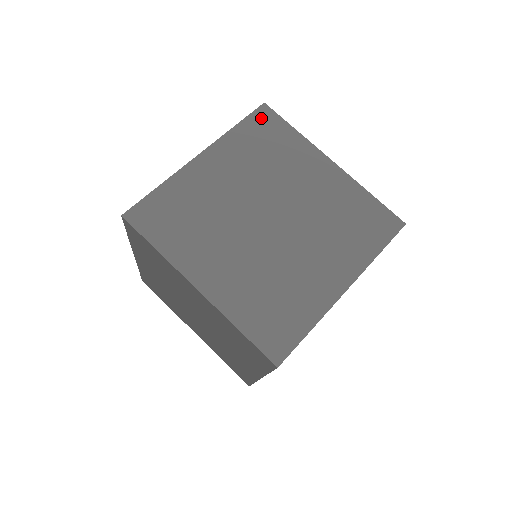
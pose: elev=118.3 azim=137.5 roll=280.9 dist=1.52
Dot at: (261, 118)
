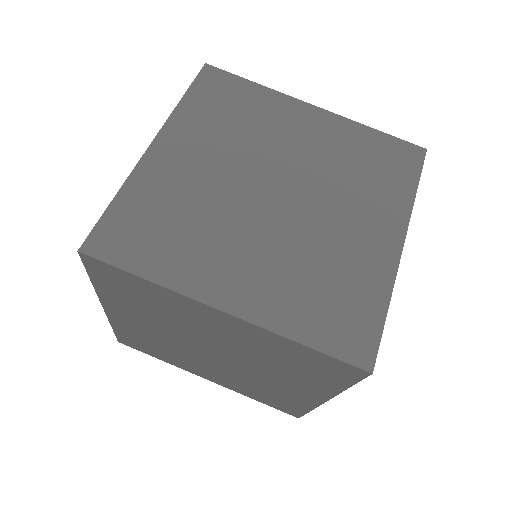
Dot at: (210, 81)
